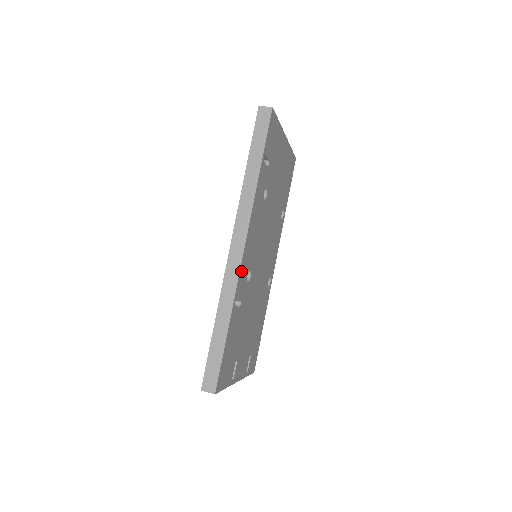
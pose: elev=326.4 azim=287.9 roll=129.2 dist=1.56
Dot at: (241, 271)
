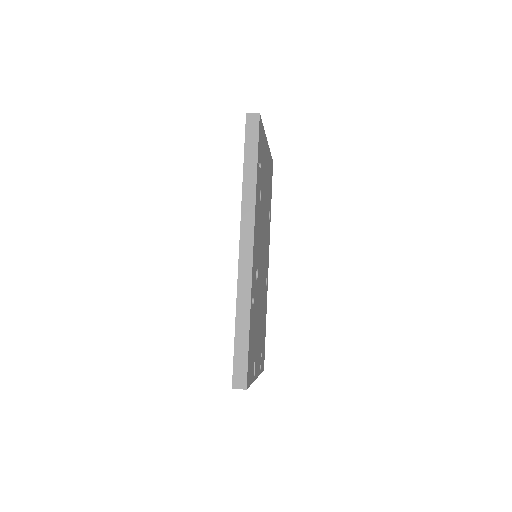
Dot at: (253, 269)
